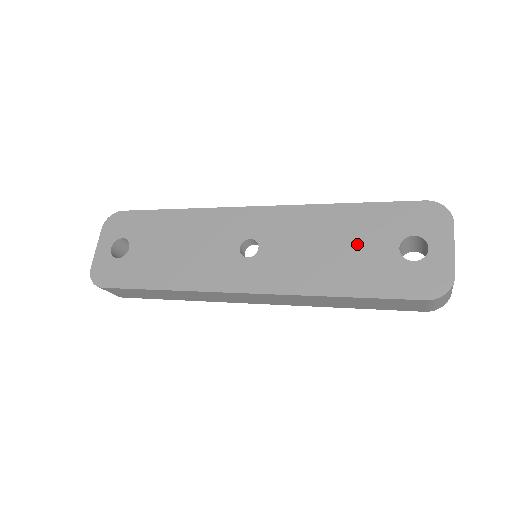
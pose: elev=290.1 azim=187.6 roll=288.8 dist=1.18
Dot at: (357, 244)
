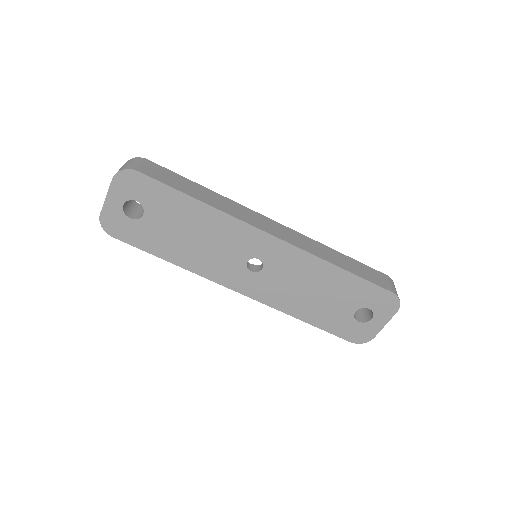
Dot at: (332, 298)
